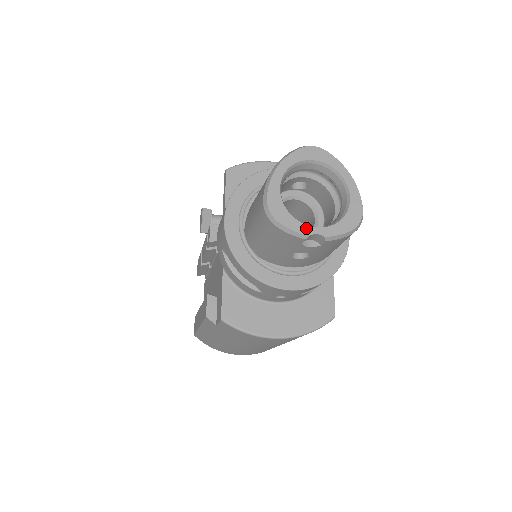
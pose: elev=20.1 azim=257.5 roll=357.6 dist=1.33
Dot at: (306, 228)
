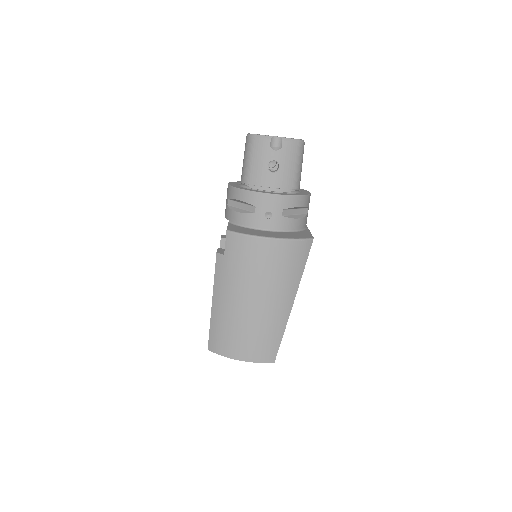
Dot at: (270, 136)
